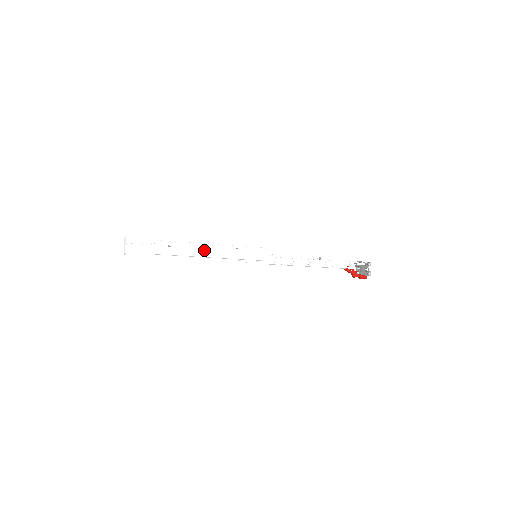
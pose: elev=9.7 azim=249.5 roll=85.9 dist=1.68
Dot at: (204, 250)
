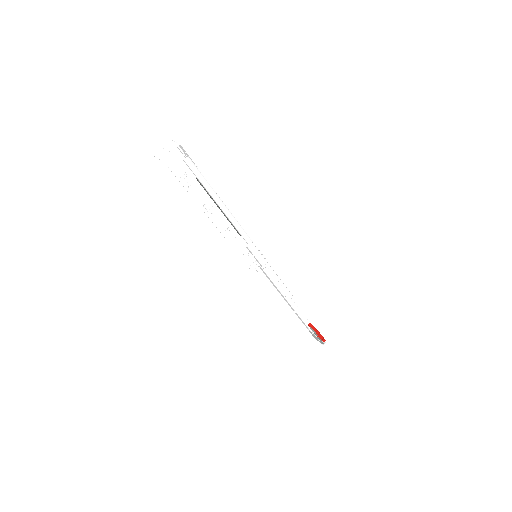
Dot at: occluded
